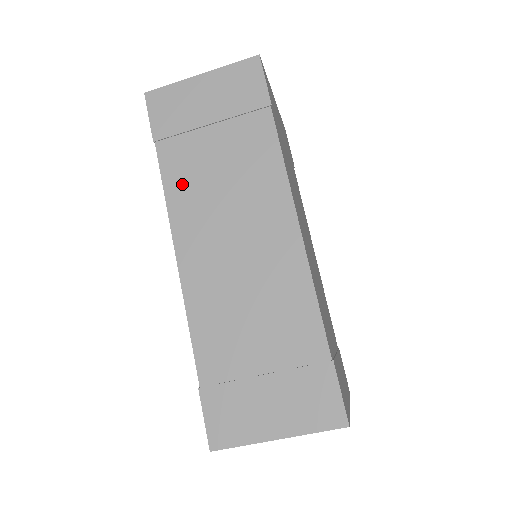
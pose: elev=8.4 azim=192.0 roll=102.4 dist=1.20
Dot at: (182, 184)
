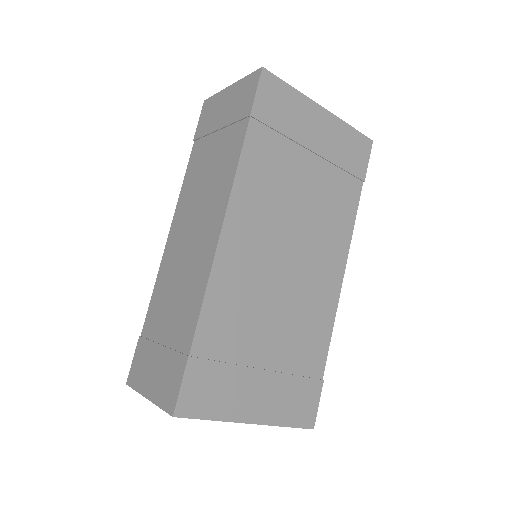
Dot at: (191, 178)
